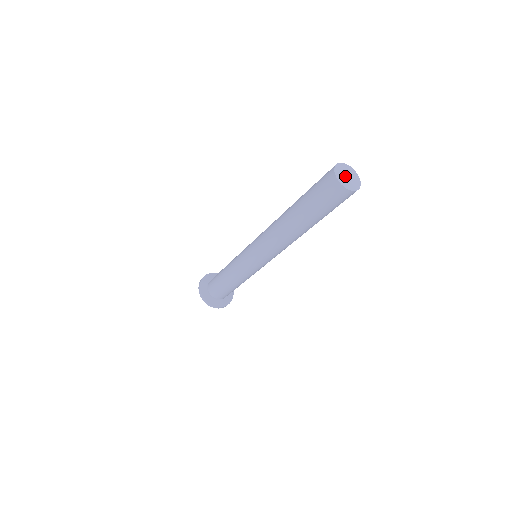
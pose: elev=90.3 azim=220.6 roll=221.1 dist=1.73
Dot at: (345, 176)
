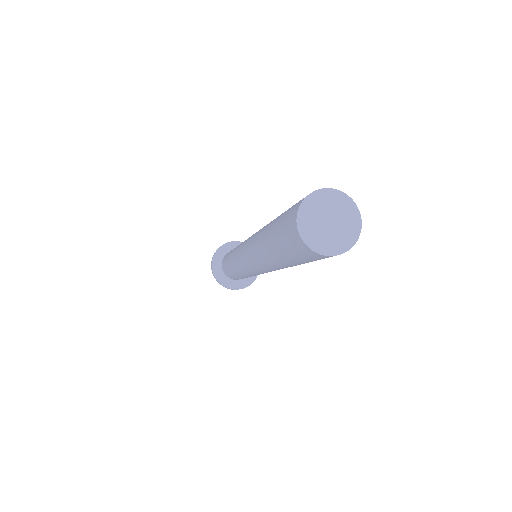
Dot at: (325, 227)
